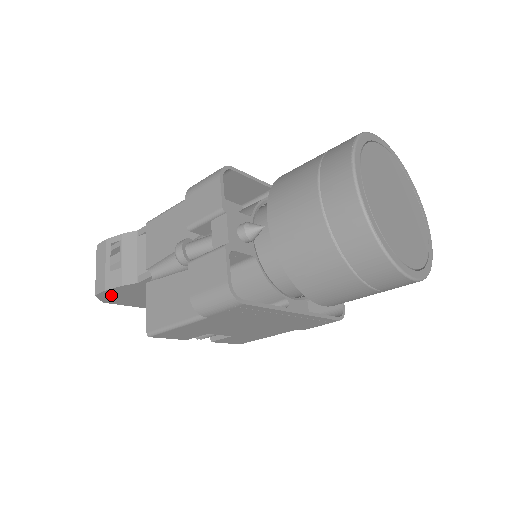
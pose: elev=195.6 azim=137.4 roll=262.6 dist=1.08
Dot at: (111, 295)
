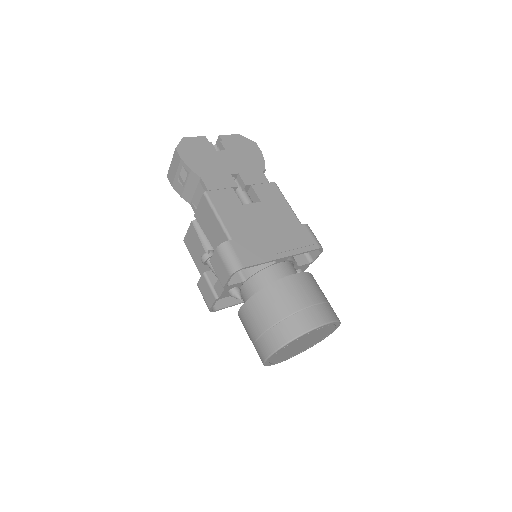
Dot at: occluded
